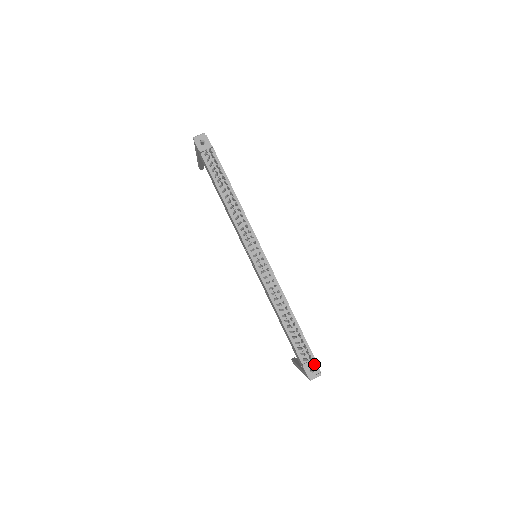
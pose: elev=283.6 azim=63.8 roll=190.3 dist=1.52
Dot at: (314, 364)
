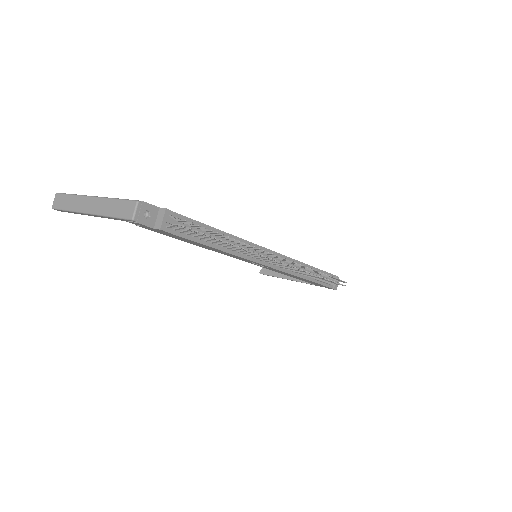
Dot at: occluded
